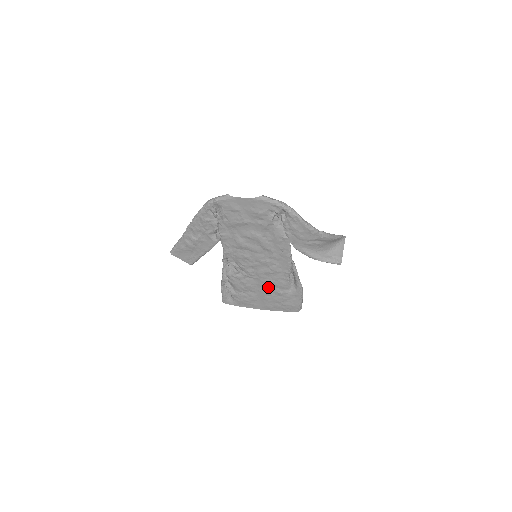
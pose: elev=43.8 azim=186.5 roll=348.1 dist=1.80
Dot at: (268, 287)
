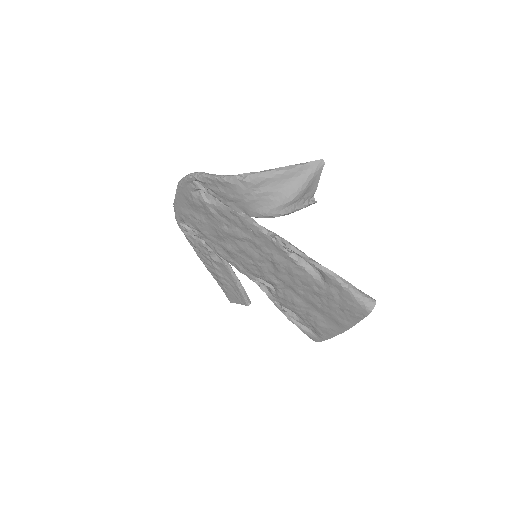
Dot at: (306, 291)
